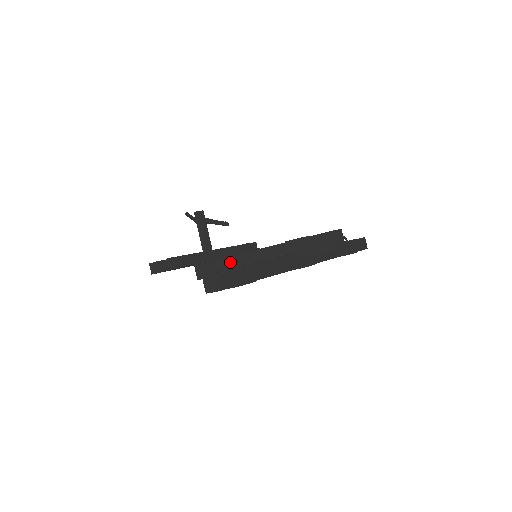
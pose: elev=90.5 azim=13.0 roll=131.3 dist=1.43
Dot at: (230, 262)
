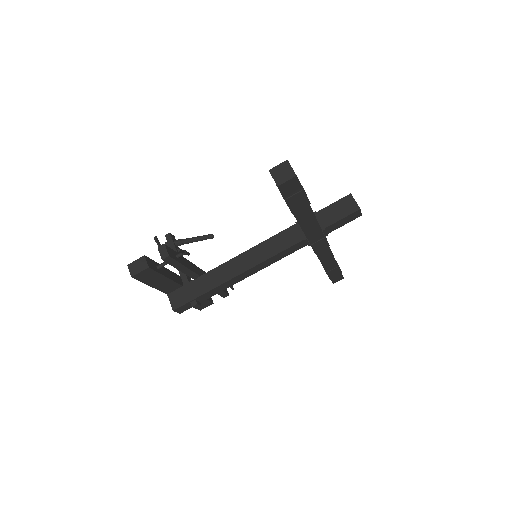
Dot at: occluded
